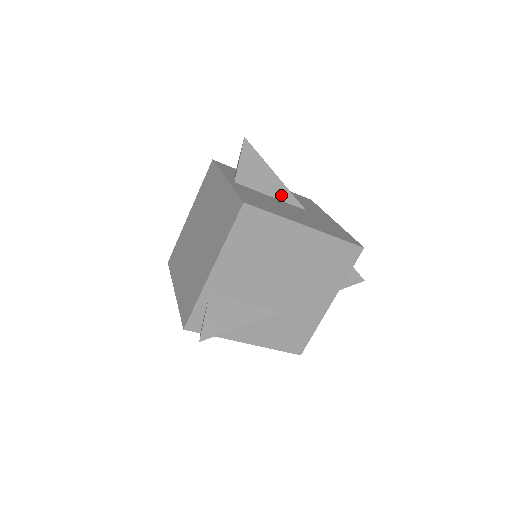
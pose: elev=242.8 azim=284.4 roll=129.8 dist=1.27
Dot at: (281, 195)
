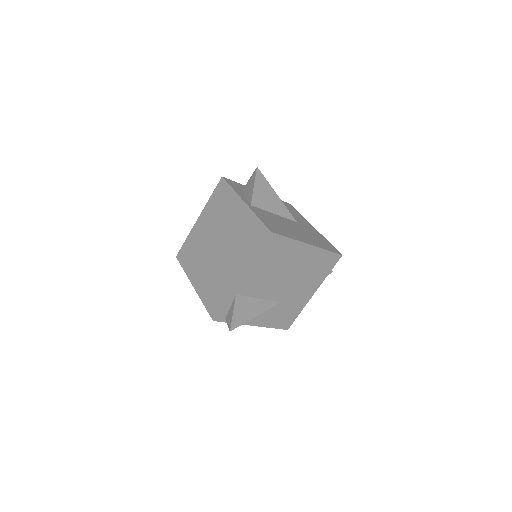
Dot at: (281, 212)
